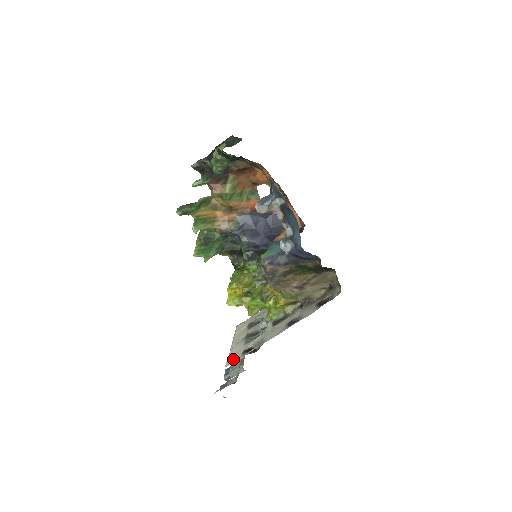
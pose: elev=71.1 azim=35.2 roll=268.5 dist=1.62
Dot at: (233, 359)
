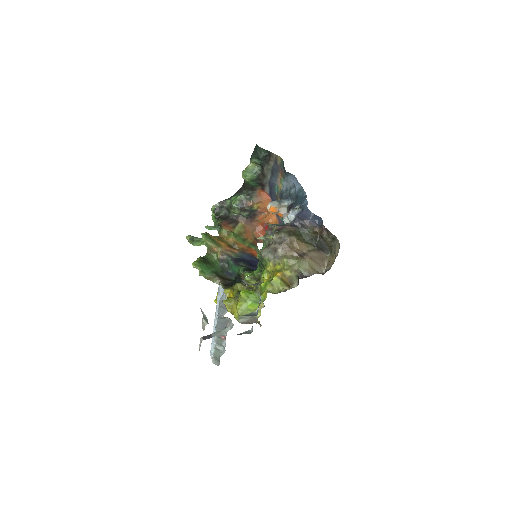
Dot at: occluded
